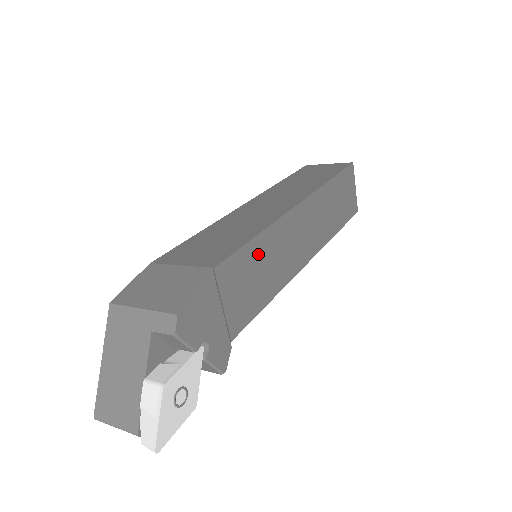
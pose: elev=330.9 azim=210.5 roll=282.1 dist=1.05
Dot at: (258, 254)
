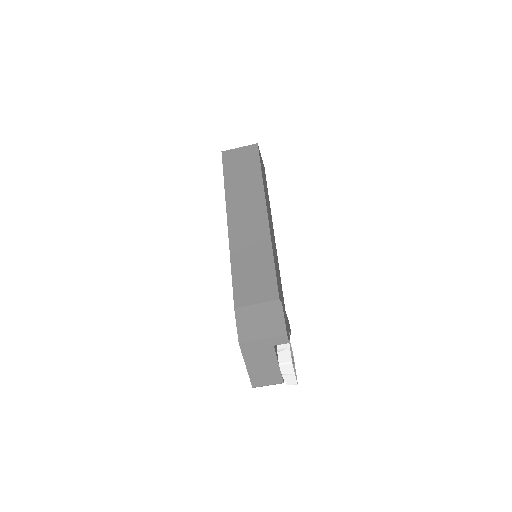
Dot at: (276, 268)
